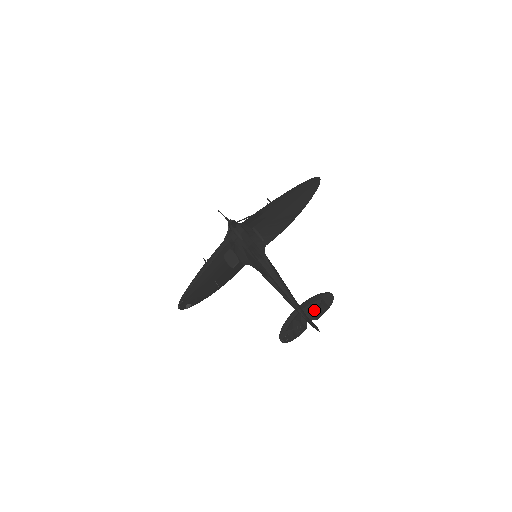
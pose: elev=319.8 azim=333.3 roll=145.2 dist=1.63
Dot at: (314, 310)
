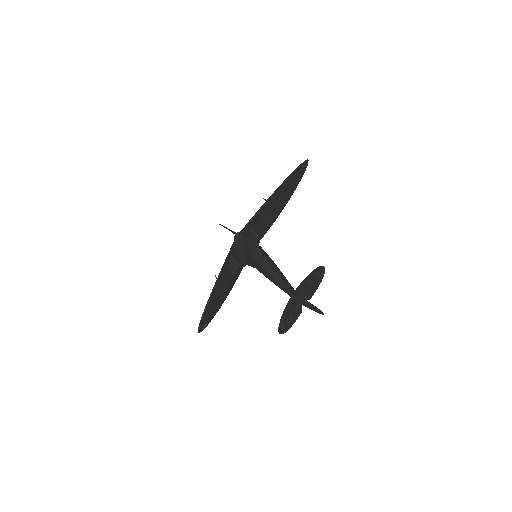
Dot at: (307, 289)
